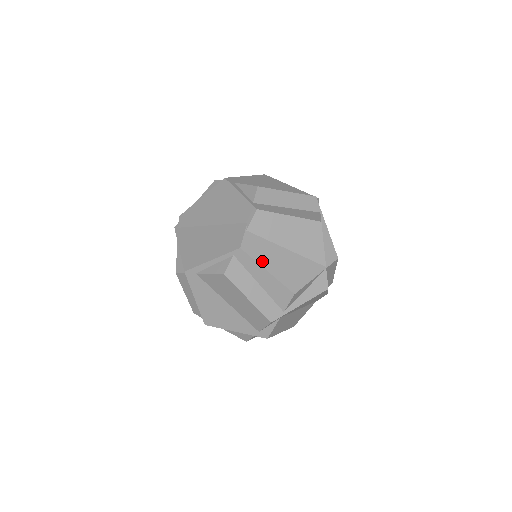
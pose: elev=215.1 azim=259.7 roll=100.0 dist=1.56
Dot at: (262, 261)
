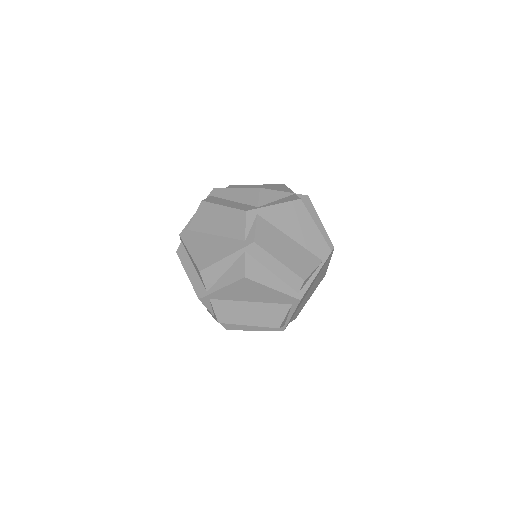
Dot at: occluded
